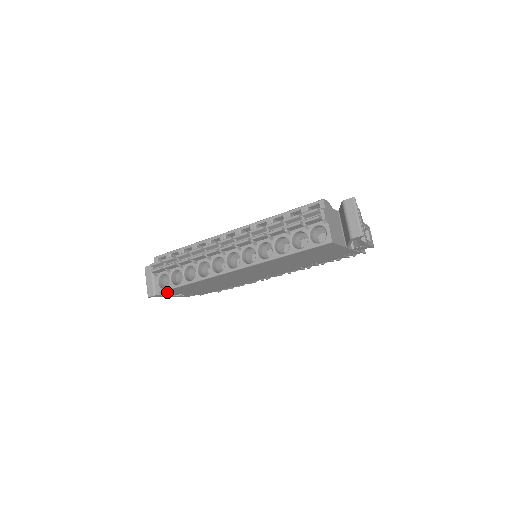
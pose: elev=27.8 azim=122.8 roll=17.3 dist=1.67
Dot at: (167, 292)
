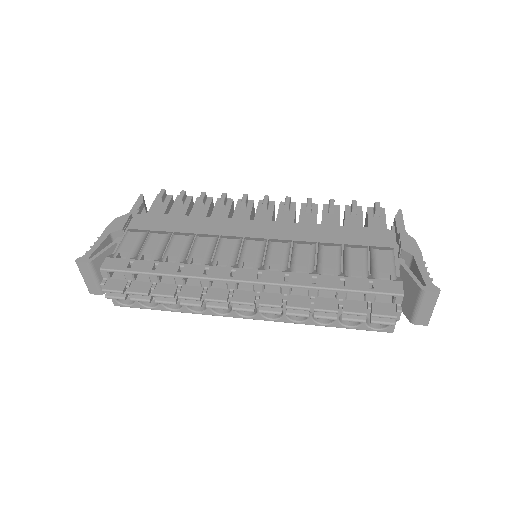
Dot at: occluded
